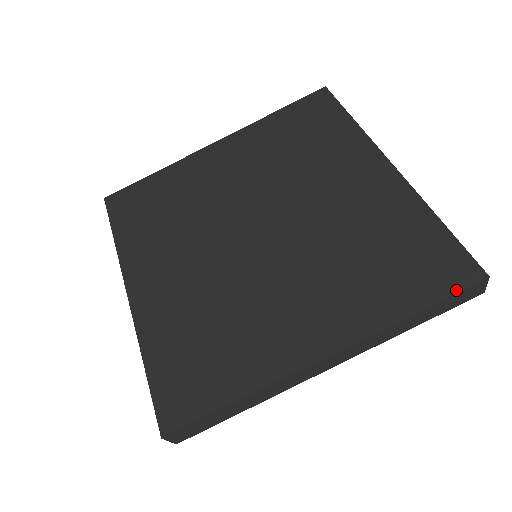
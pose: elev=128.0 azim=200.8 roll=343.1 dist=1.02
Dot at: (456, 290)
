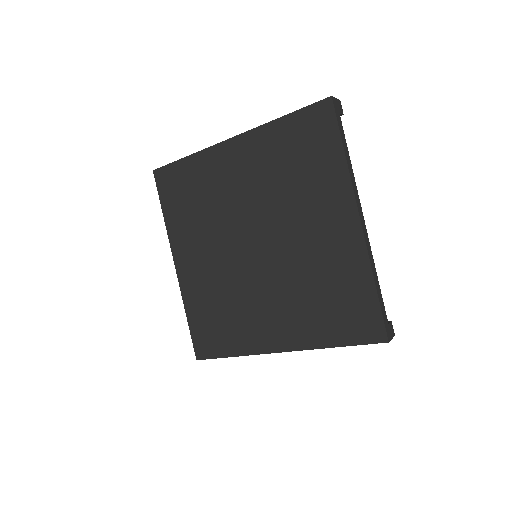
Dot at: (365, 343)
